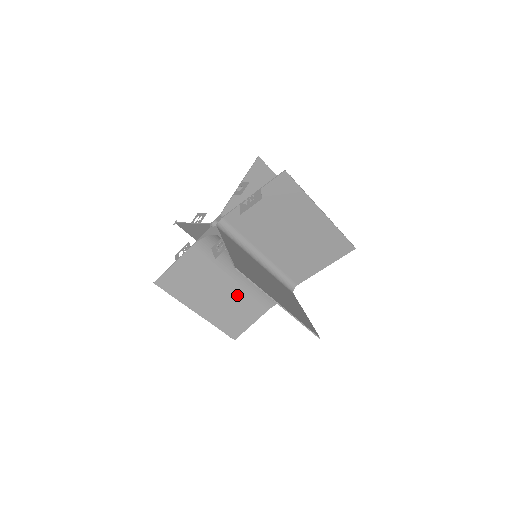
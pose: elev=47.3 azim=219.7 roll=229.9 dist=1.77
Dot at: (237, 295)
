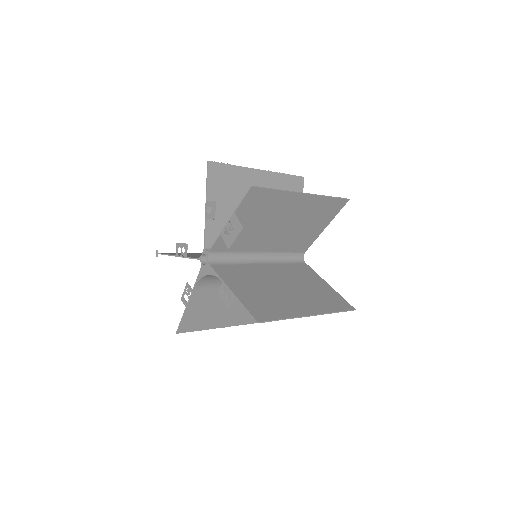
Dot at: occluded
